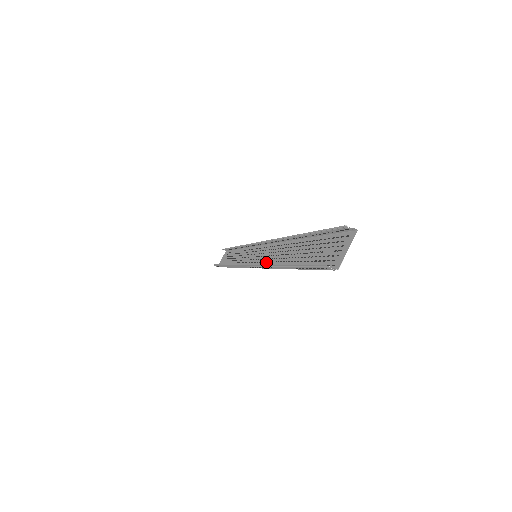
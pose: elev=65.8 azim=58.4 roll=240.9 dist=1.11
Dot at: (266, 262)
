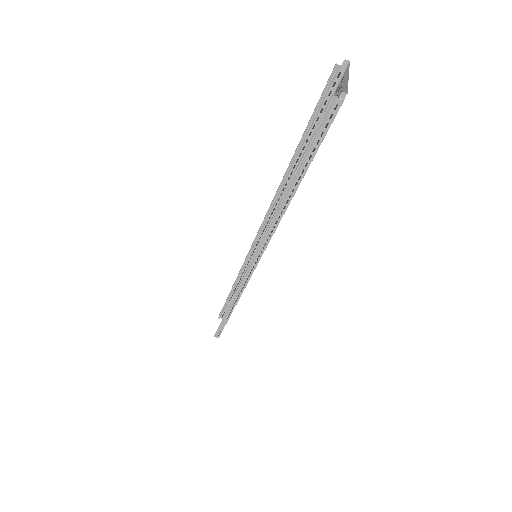
Dot at: occluded
